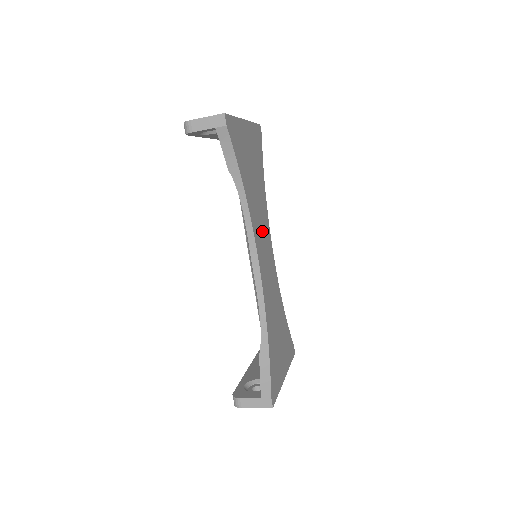
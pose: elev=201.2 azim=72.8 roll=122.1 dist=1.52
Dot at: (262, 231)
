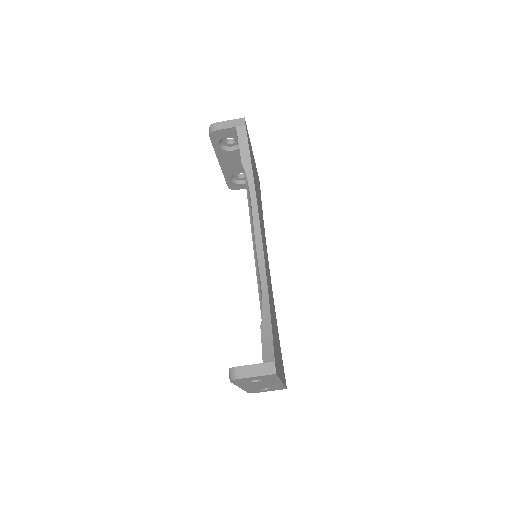
Dot at: (263, 234)
